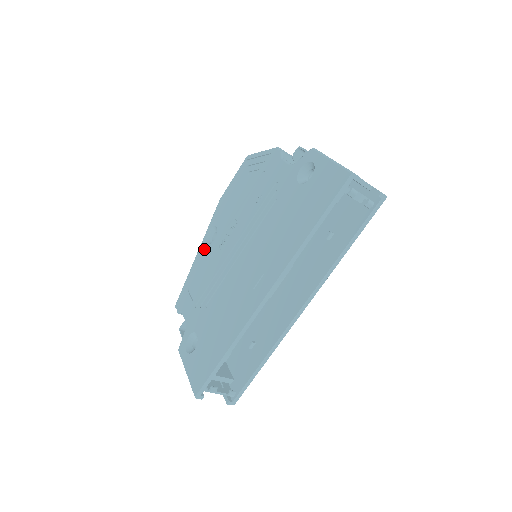
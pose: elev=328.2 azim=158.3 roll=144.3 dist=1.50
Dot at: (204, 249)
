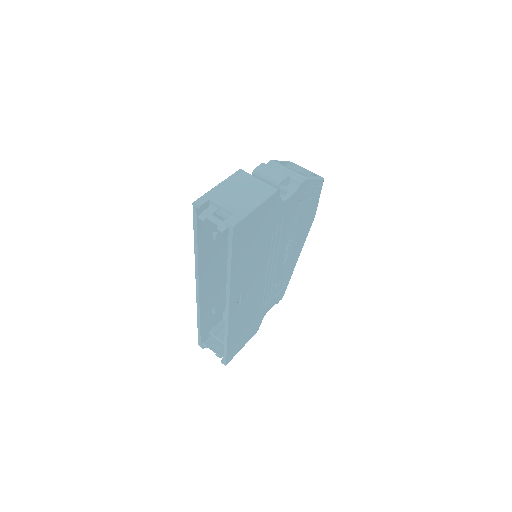
Dot at: occluded
